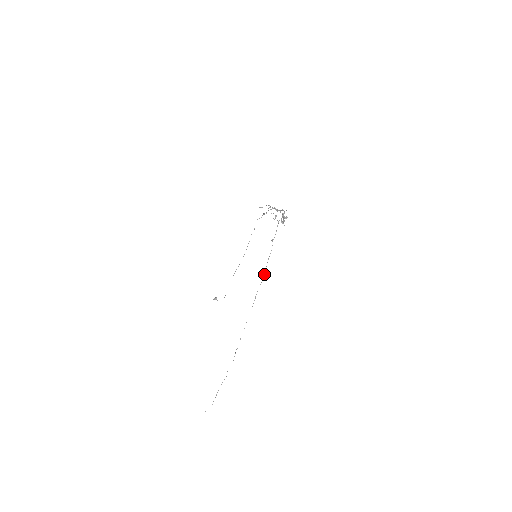
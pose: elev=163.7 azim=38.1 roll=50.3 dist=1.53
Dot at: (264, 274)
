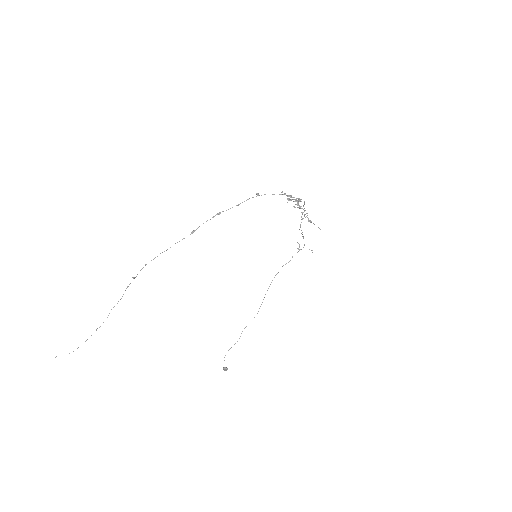
Dot at: (219, 212)
